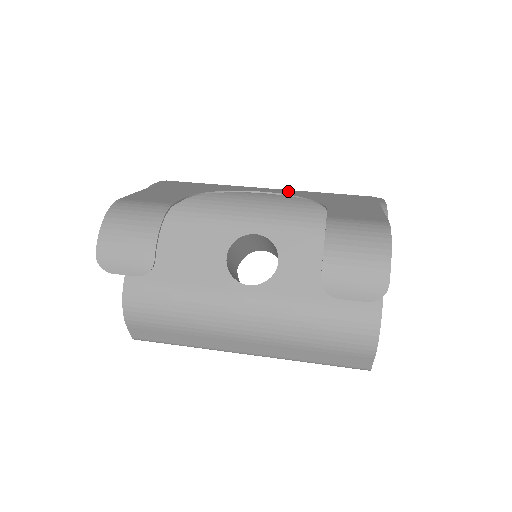
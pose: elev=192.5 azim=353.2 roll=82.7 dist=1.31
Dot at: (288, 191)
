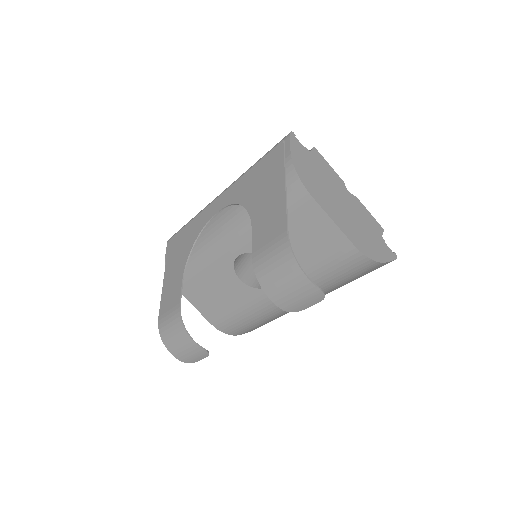
Dot at: (229, 193)
